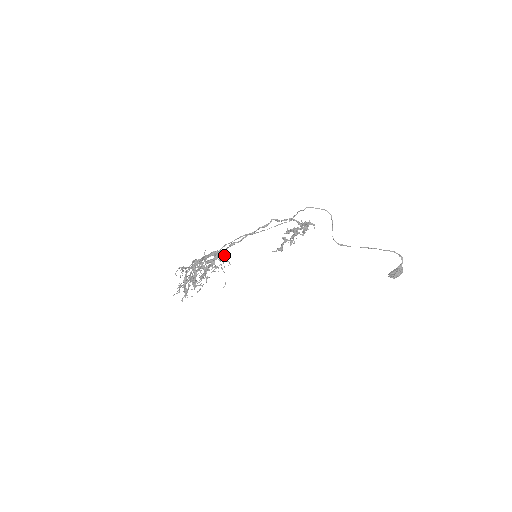
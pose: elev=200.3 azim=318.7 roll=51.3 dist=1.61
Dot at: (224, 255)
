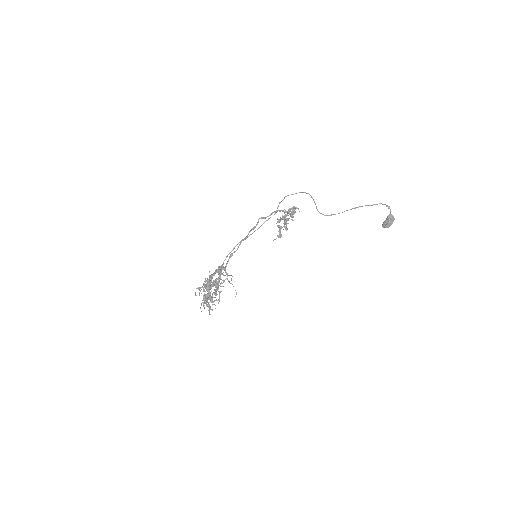
Dot at: occluded
